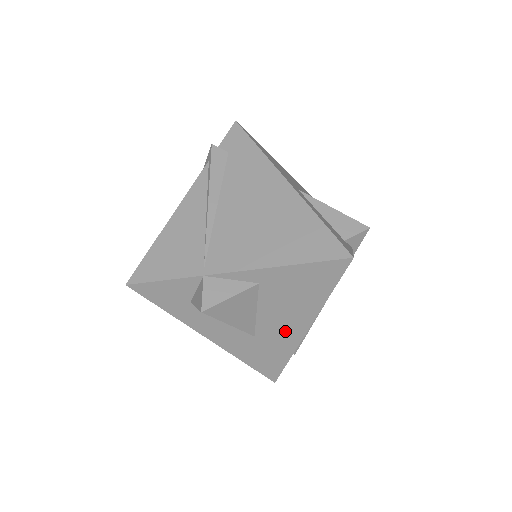
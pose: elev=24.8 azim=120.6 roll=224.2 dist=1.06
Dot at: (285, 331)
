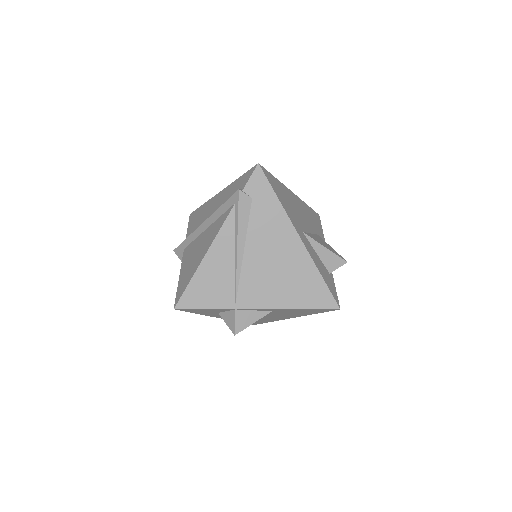
Dot at: (276, 318)
